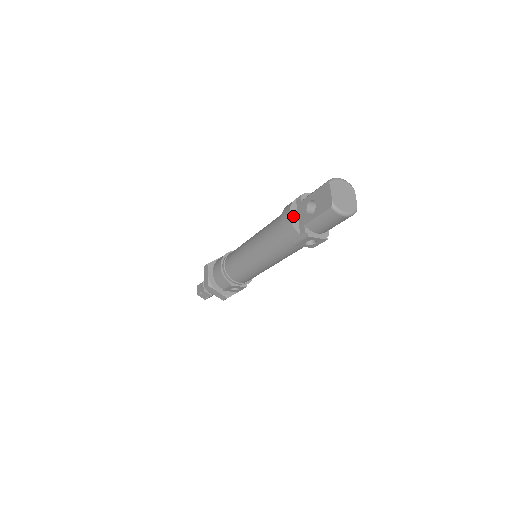
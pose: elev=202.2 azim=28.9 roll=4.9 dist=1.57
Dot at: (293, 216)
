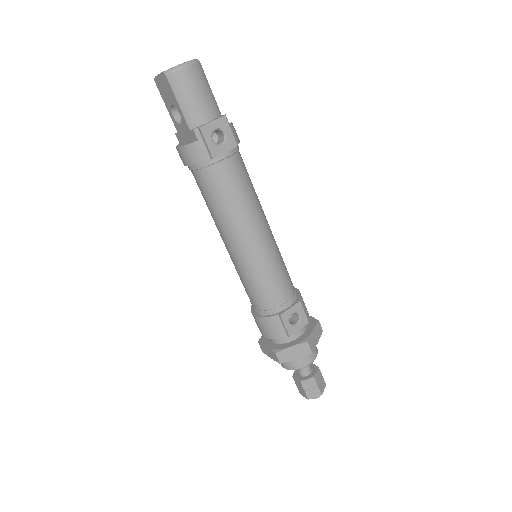
Dot at: (182, 145)
